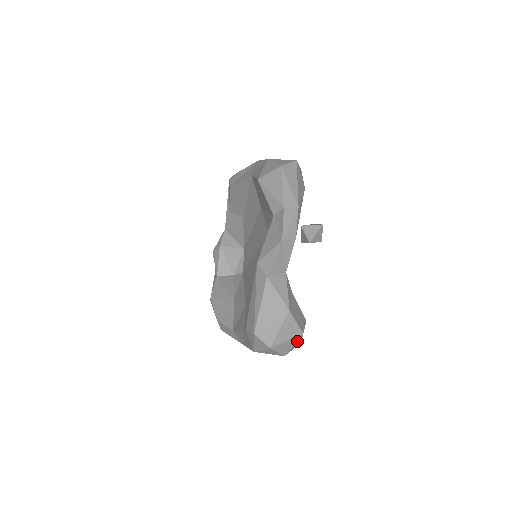
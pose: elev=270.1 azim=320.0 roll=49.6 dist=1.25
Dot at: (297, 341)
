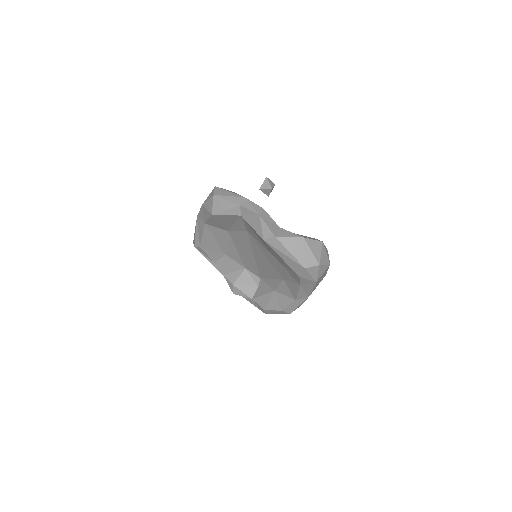
Dot at: (325, 250)
